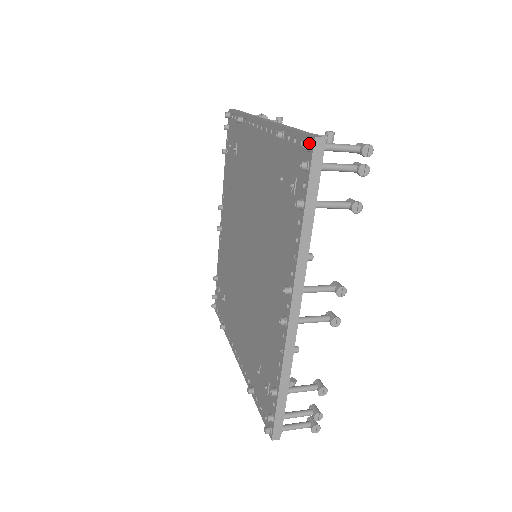
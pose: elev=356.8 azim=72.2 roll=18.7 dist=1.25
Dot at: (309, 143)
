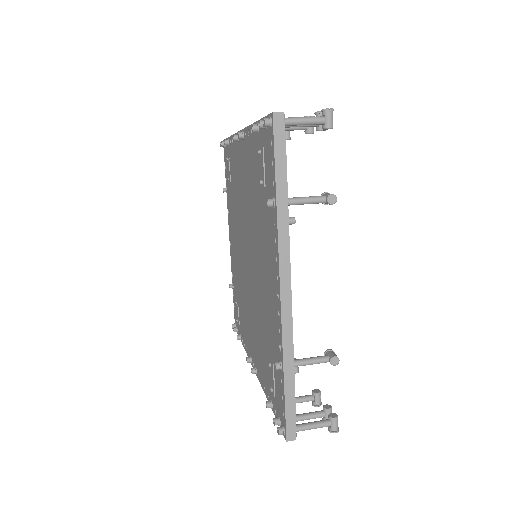
Dot at: occluded
